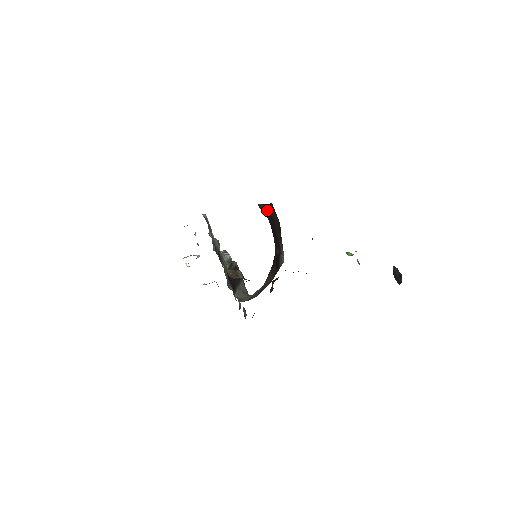
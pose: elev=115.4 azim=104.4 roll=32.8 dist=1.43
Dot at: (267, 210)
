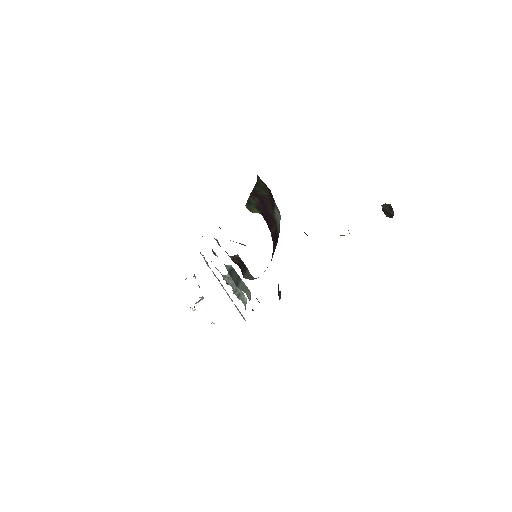
Dot at: (255, 196)
